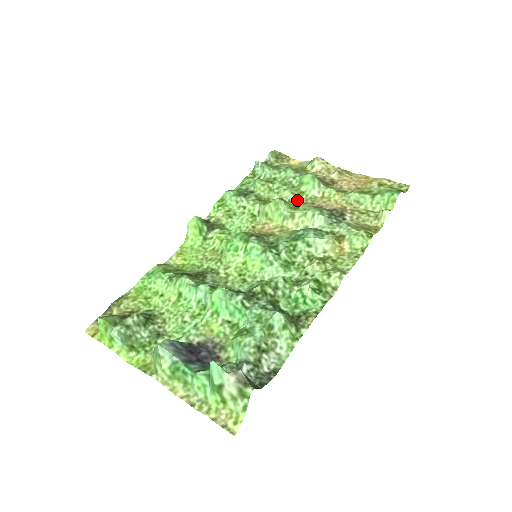
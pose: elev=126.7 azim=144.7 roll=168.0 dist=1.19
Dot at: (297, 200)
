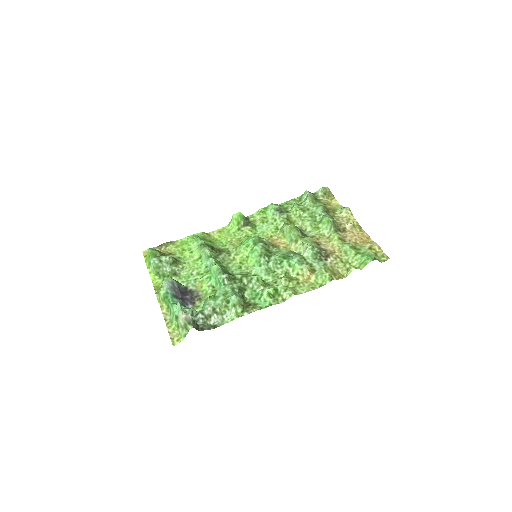
Dot at: (311, 231)
